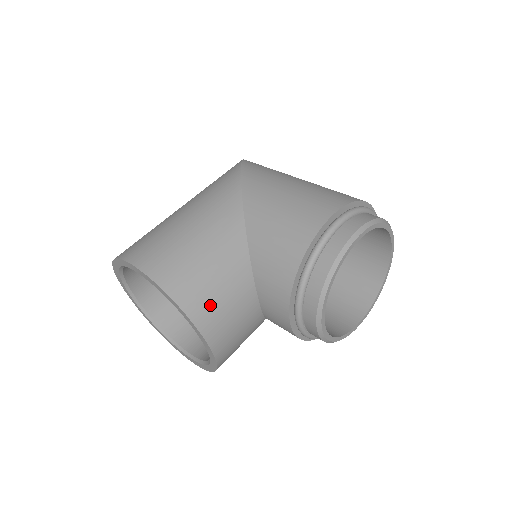
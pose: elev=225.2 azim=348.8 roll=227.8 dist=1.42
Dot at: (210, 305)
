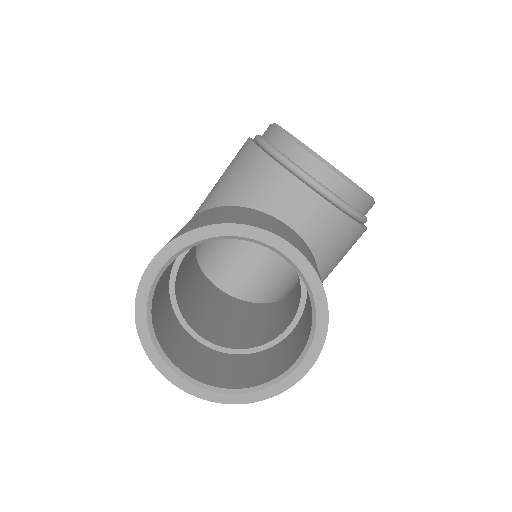
Dot at: (238, 218)
